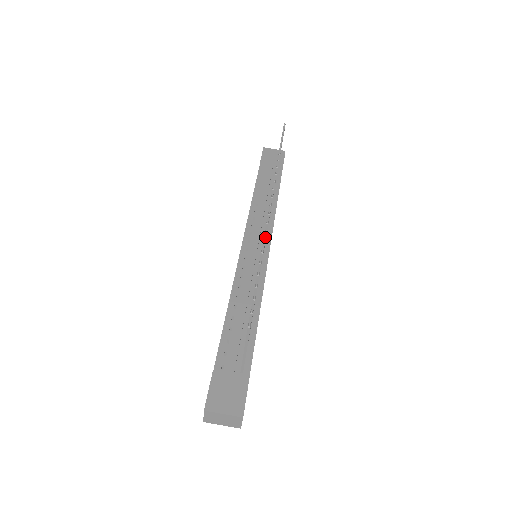
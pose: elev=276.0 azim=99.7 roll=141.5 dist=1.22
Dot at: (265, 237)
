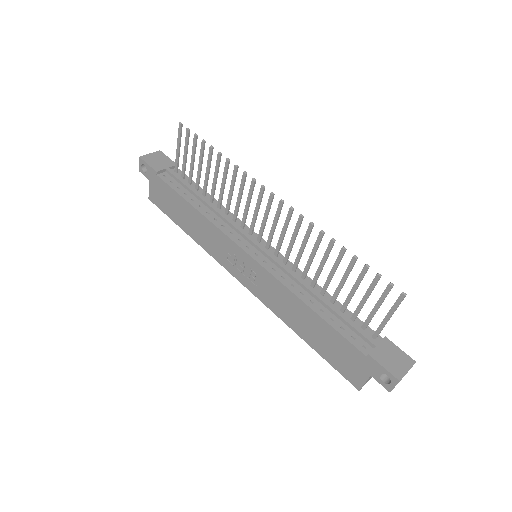
Dot at: (312, 228)
